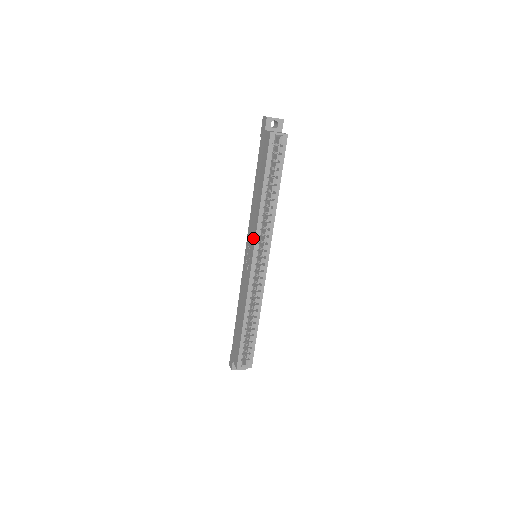
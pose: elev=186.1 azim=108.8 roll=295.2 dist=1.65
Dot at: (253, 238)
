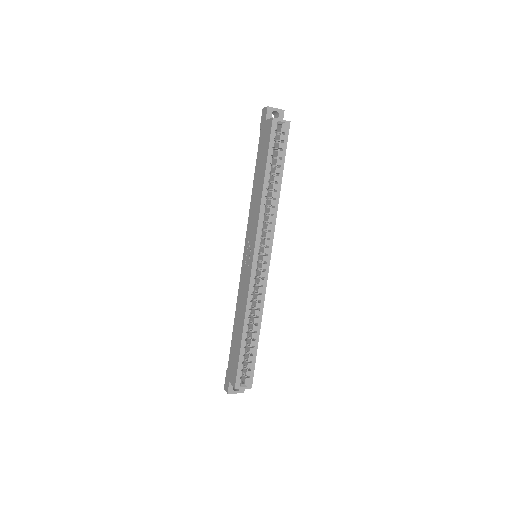
Dot at: (254, 233)
